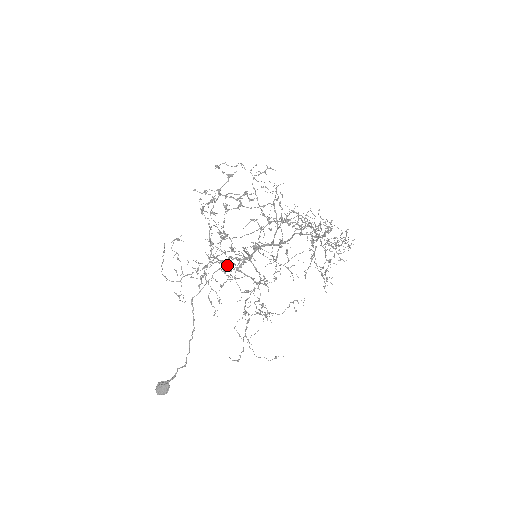
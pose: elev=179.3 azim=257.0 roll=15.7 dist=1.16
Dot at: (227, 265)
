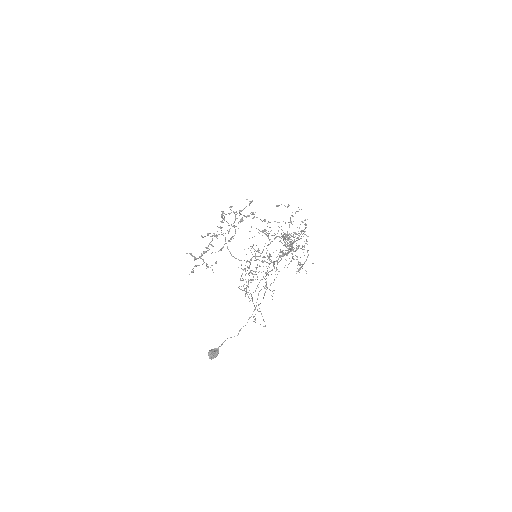
Dot at: (192, 255)
